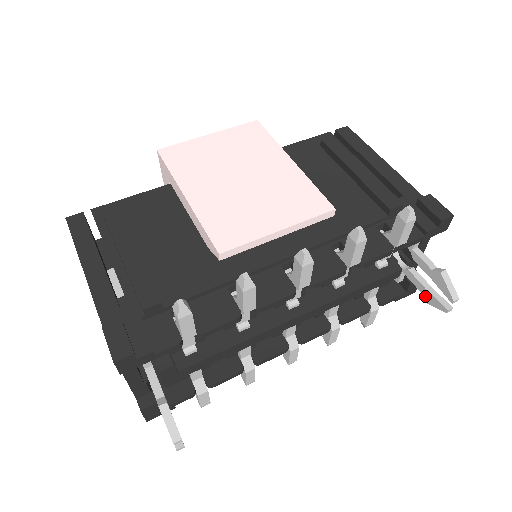
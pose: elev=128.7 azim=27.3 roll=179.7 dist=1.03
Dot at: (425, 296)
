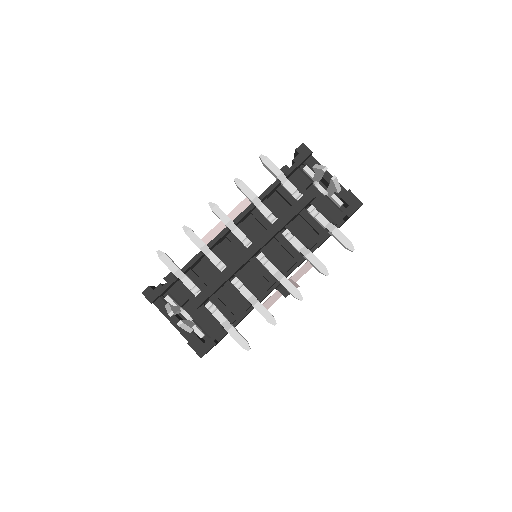
Dot at: (333, 190)
